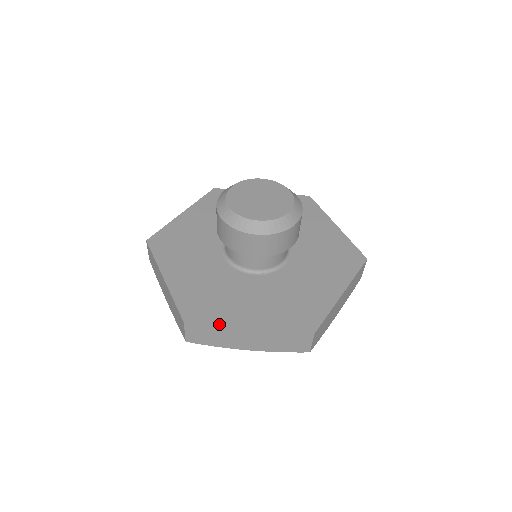
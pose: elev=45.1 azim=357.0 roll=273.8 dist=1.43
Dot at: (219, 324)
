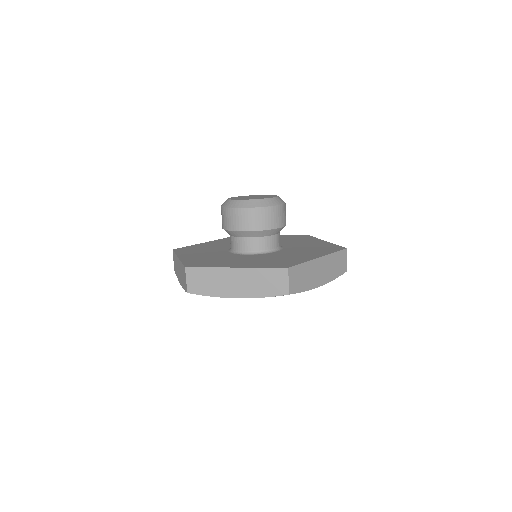
Dot at: (305, 261)
